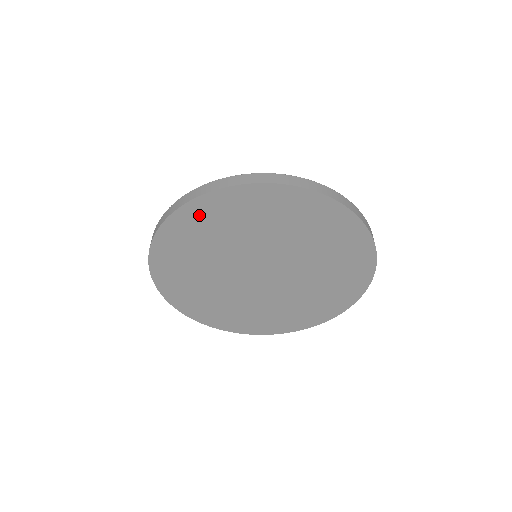
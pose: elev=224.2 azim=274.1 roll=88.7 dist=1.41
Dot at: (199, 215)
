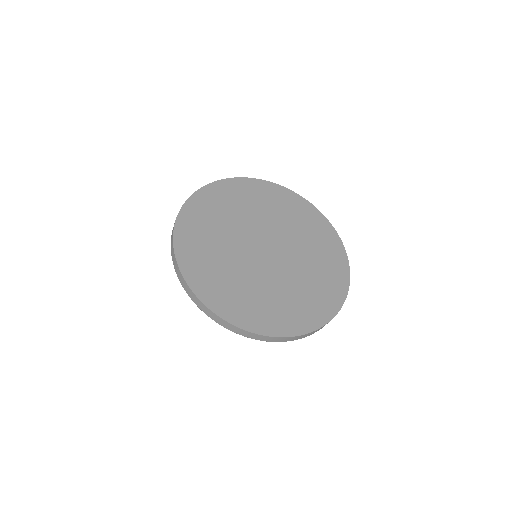
Dot at: (256, 188)
